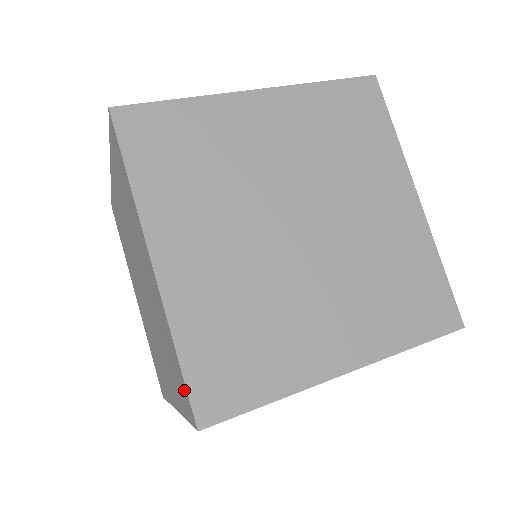
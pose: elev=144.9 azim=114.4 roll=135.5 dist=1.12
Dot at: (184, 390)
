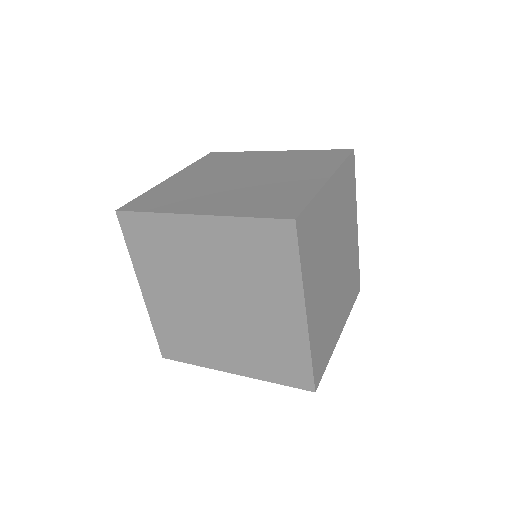
Dot at: (304, 374)
